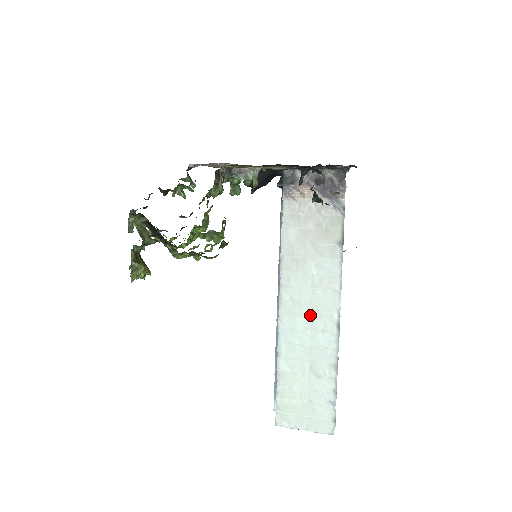
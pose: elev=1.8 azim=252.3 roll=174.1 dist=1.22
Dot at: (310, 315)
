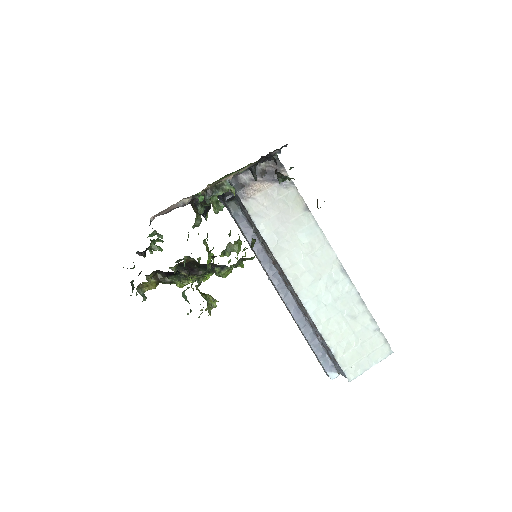
Dot at: (319, 277)
